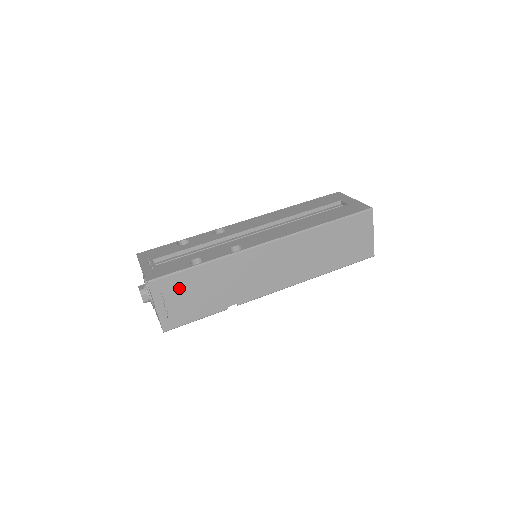
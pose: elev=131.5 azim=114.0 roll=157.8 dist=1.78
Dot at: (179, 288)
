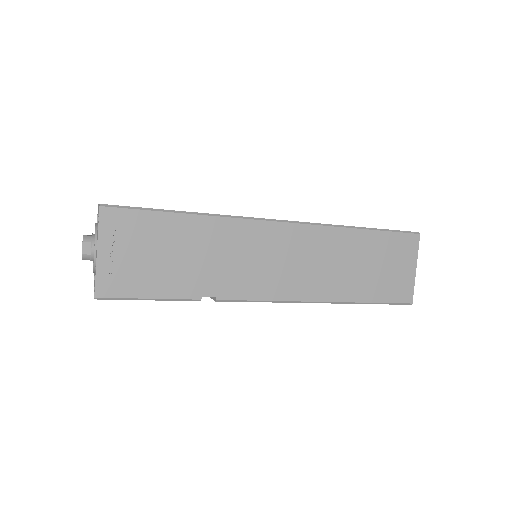
Dot at: (141, 235)
